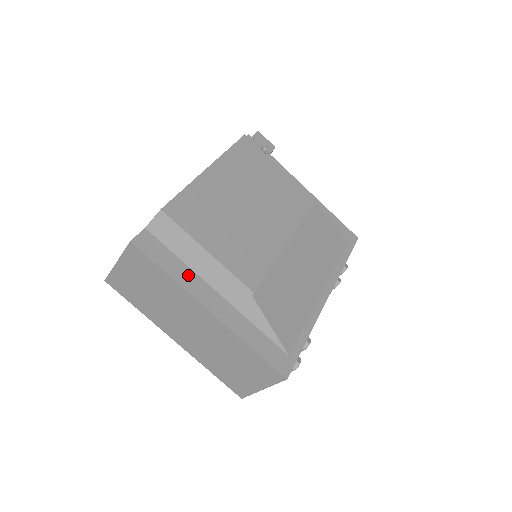
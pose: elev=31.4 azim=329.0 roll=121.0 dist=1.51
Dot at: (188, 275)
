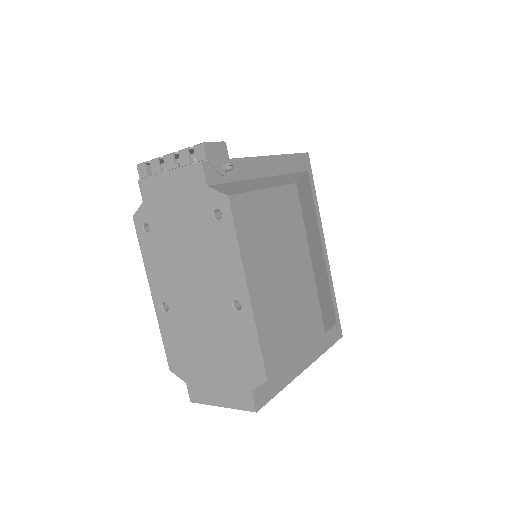
Dot at: (286, 371)
